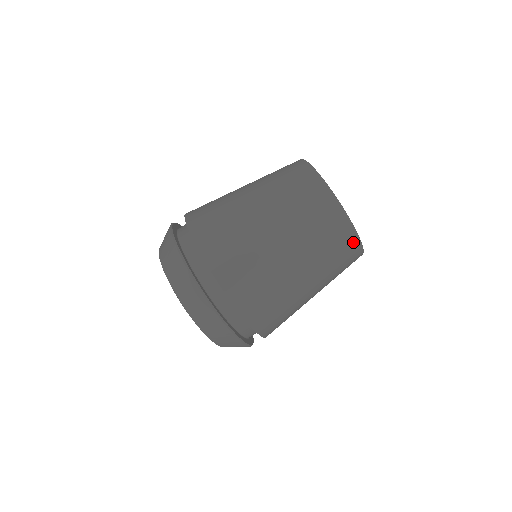
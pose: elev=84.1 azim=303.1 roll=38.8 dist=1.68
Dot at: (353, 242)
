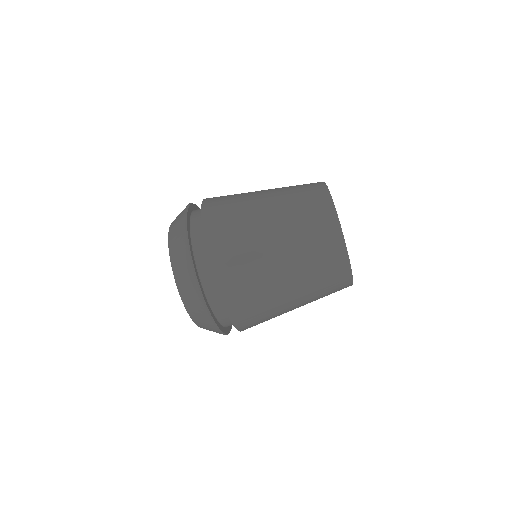
Dot at: (345, 276)
